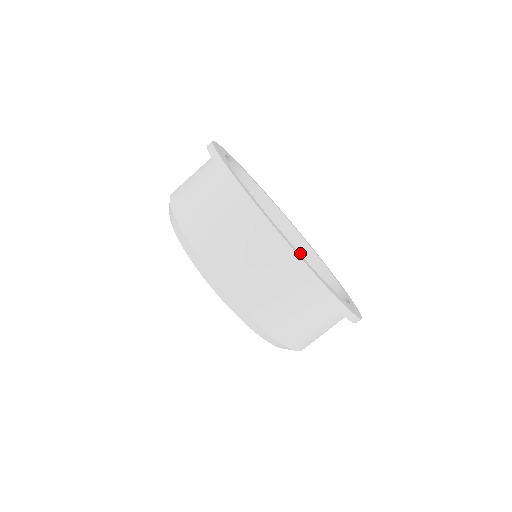
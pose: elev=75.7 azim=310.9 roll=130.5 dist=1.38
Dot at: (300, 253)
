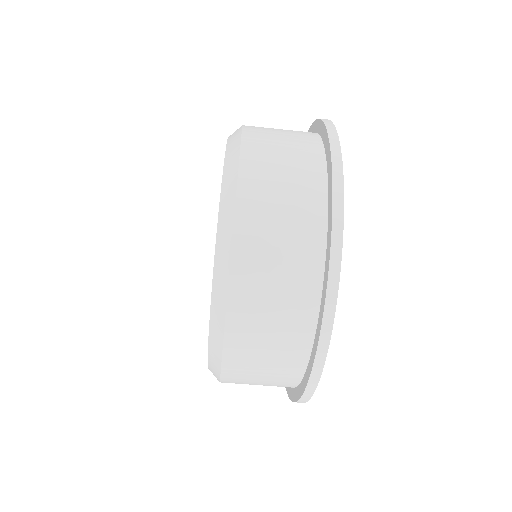
Dot at: occluded
